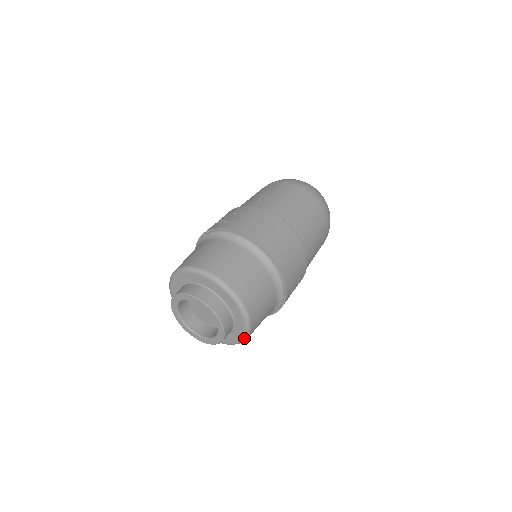
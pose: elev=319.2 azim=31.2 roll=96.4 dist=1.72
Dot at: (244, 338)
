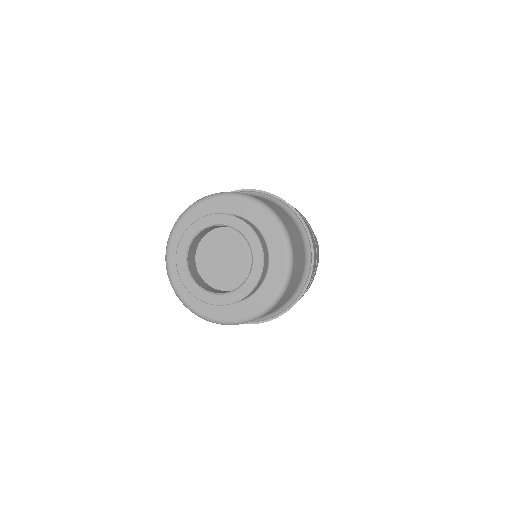
Dot at: (282, 231)
